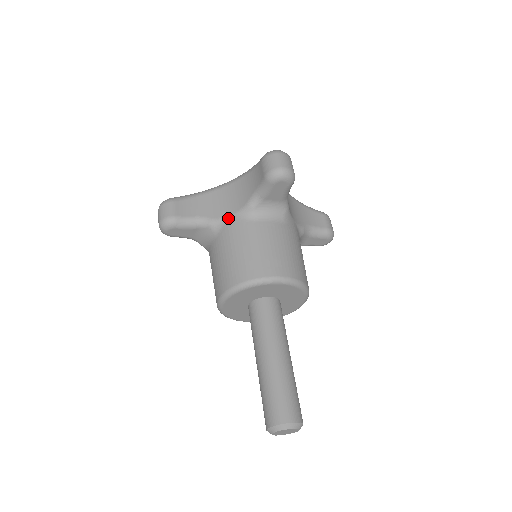
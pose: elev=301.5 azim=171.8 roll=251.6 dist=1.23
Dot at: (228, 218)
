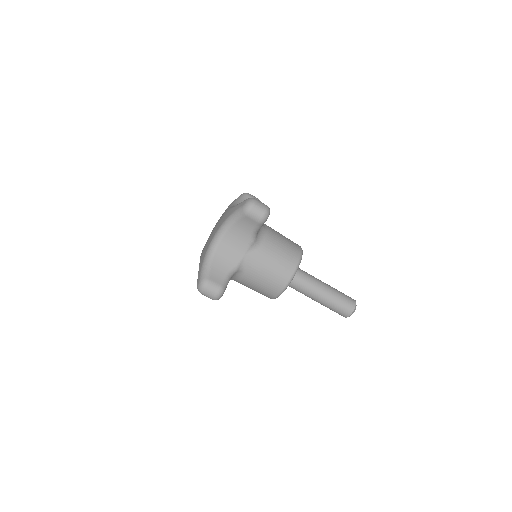
Dot at: occluded
